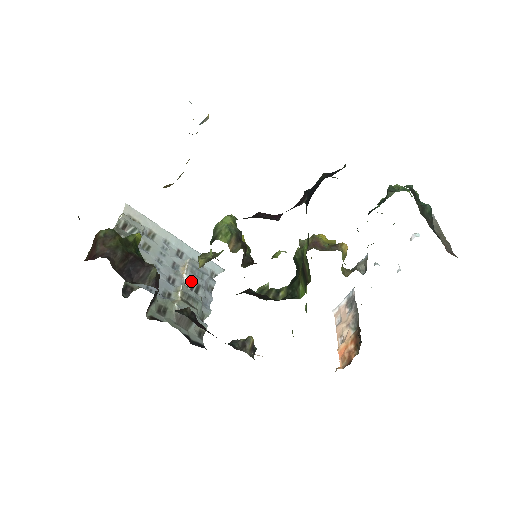
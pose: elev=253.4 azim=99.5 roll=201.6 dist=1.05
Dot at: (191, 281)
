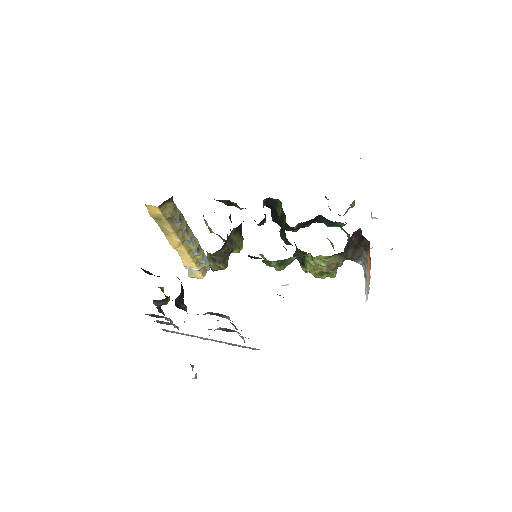
Dot at: (223, 328)
